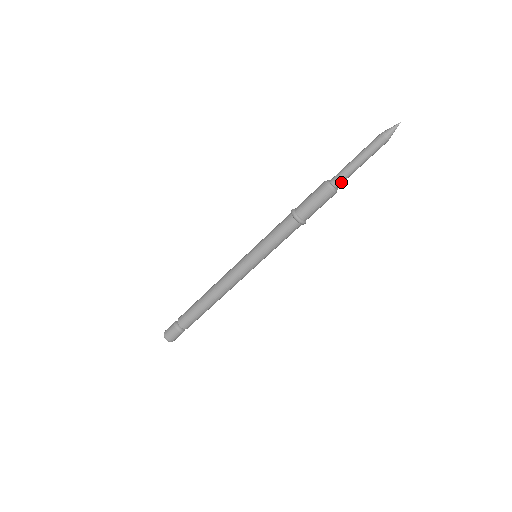
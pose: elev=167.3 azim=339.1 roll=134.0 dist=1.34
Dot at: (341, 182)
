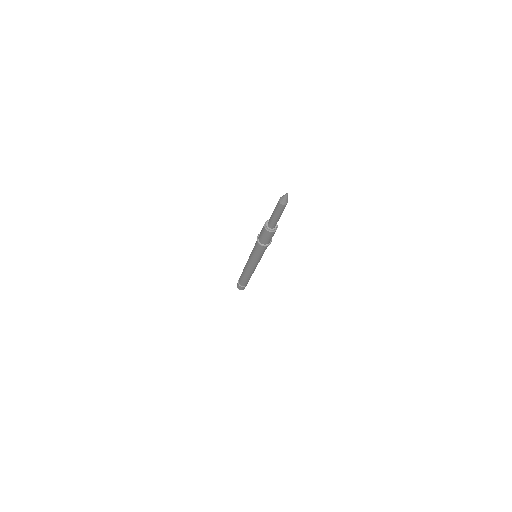
Dot at: (271, 225)
